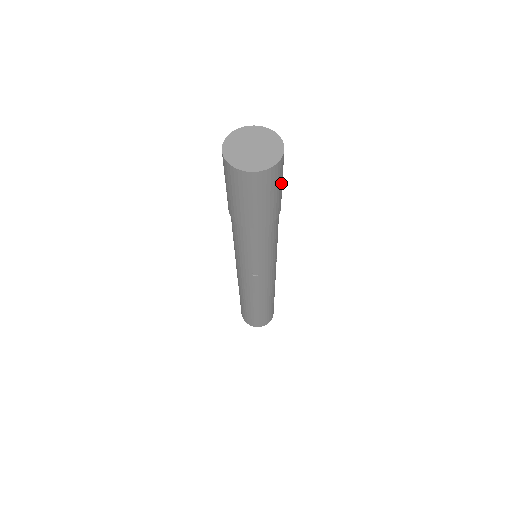
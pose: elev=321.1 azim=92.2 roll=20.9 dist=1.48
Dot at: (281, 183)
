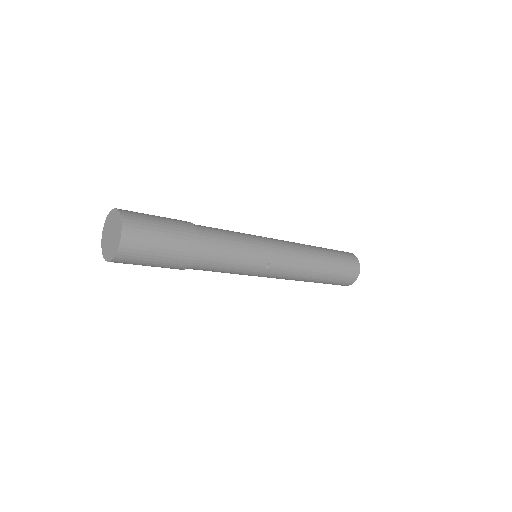
Dot at: (152, 257)
